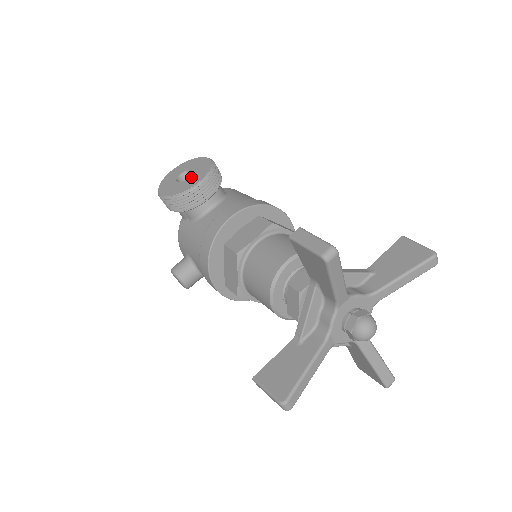
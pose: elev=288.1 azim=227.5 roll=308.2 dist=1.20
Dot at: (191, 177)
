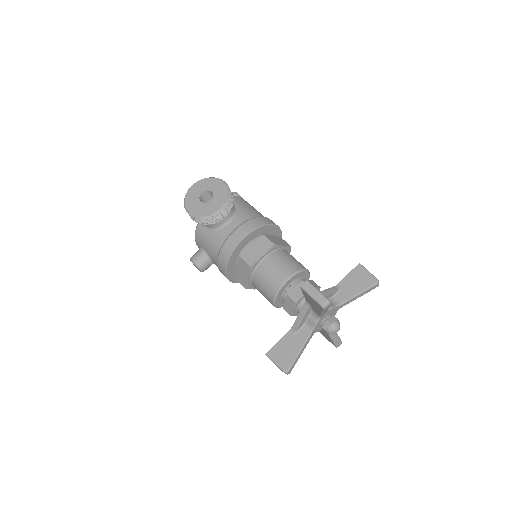
Dot at: (213, 200)
